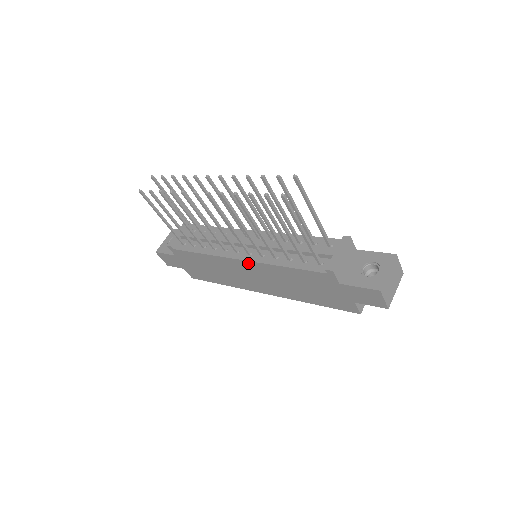
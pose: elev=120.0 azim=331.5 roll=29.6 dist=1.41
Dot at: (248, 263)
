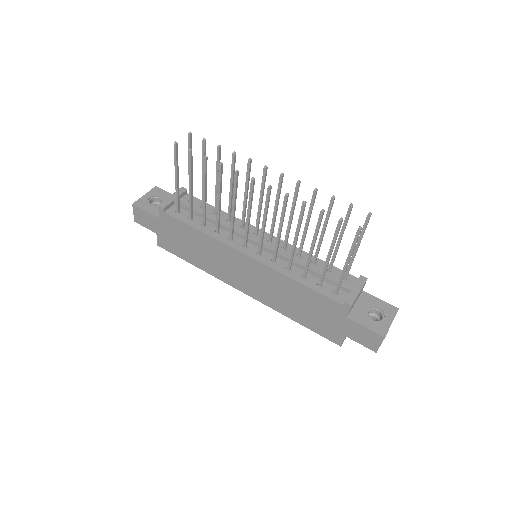
Dot at: (256, 263)
